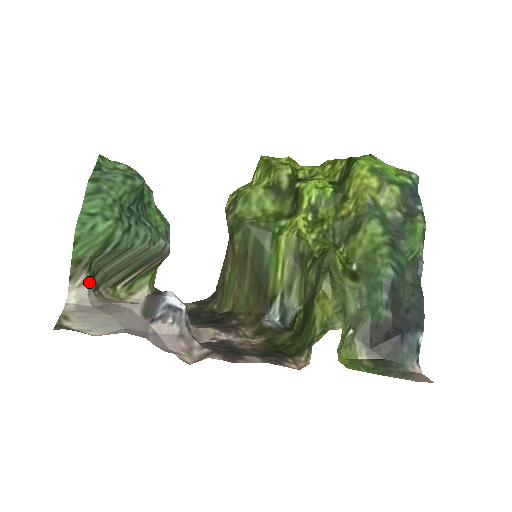
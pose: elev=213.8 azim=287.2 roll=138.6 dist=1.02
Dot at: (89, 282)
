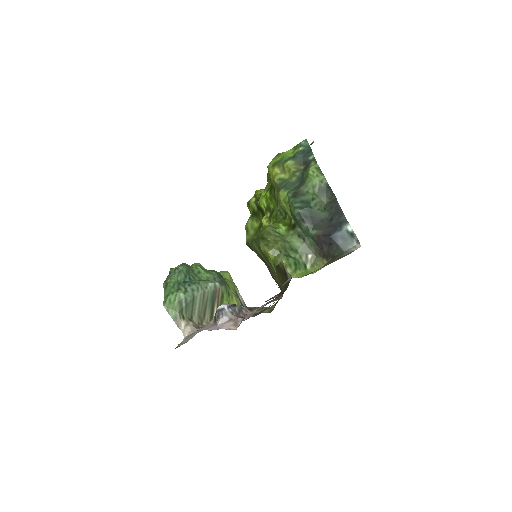
Dot at: (189, 324)
